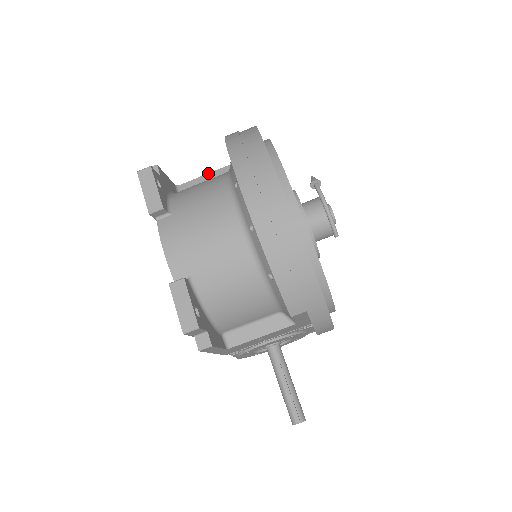
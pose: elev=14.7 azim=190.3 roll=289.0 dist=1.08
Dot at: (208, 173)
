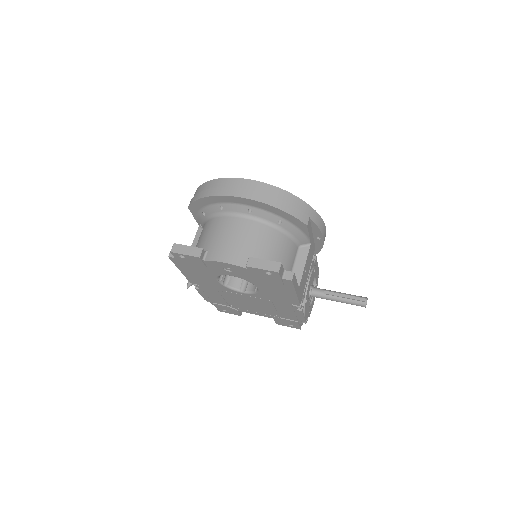
Dot at: (192, 244)
